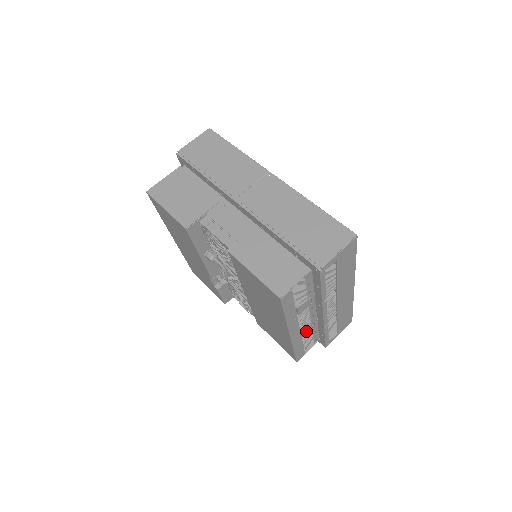
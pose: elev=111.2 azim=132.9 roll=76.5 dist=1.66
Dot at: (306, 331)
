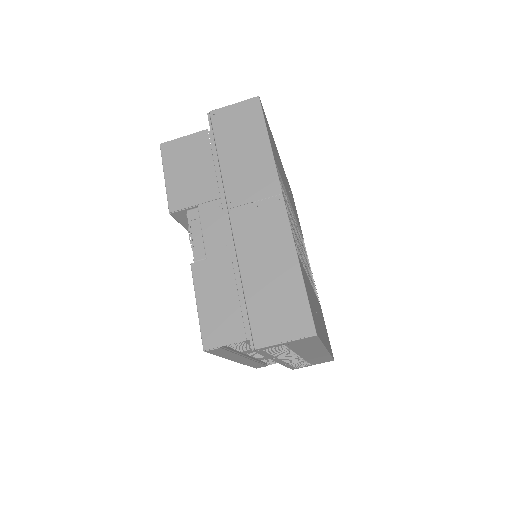
Dot at: (264, 358)
